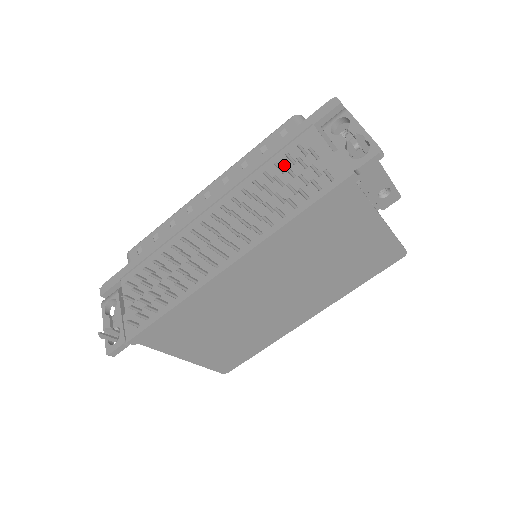
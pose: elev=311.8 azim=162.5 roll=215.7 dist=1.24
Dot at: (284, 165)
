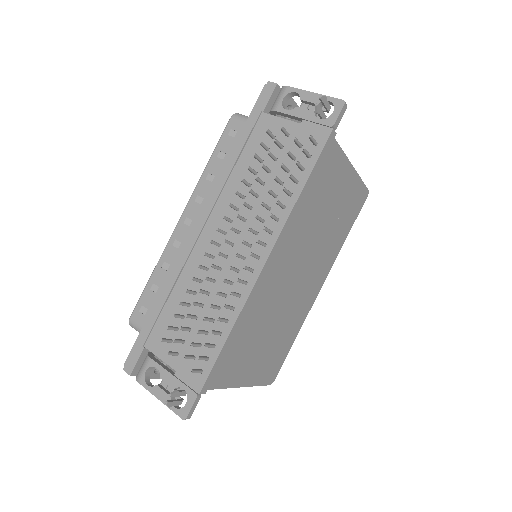
Dot at: occluded
